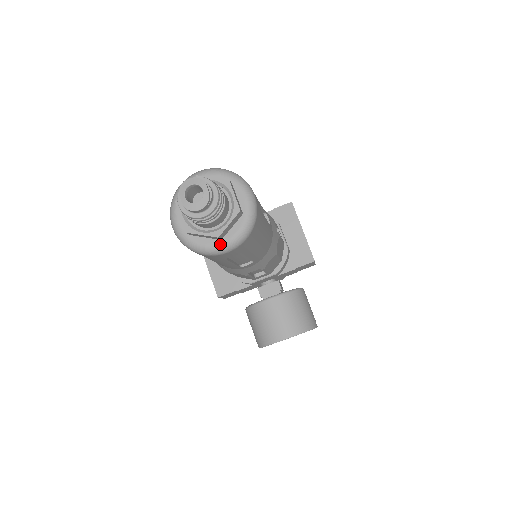
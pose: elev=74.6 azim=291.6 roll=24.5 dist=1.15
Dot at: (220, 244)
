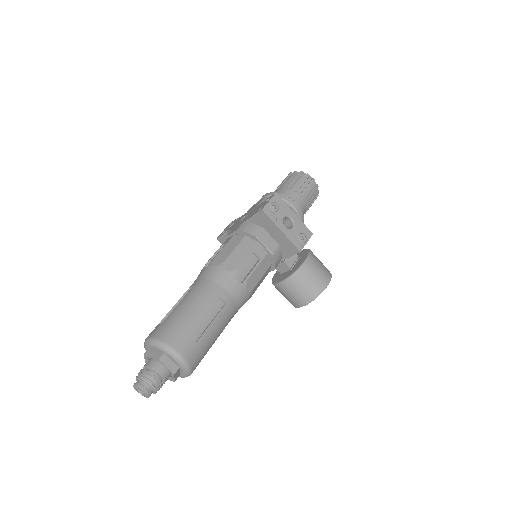
Dot at: occluded
